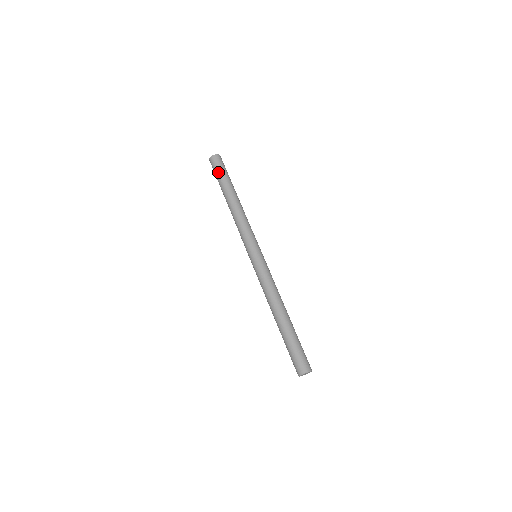
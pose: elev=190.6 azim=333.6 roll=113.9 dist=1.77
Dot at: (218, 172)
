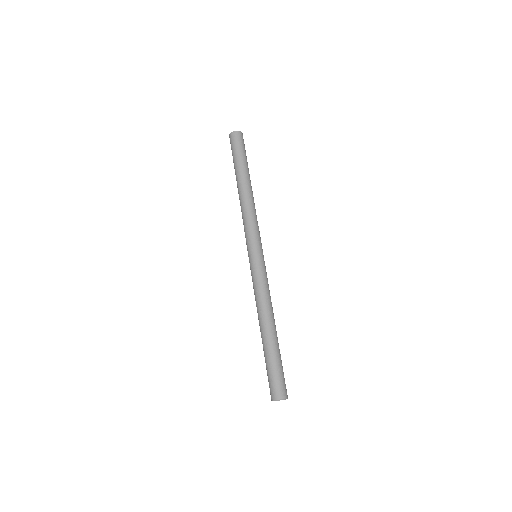
Dot at: (242, 151)
